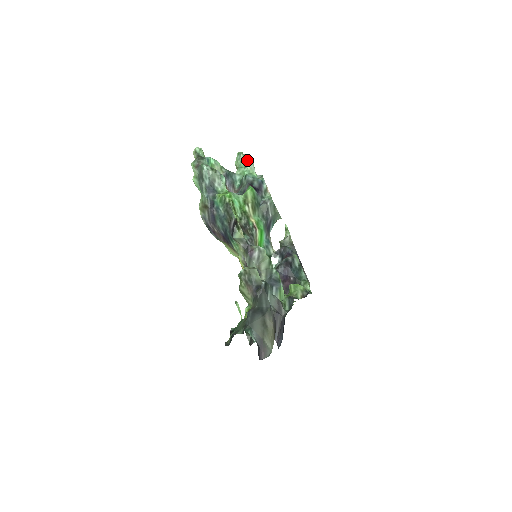
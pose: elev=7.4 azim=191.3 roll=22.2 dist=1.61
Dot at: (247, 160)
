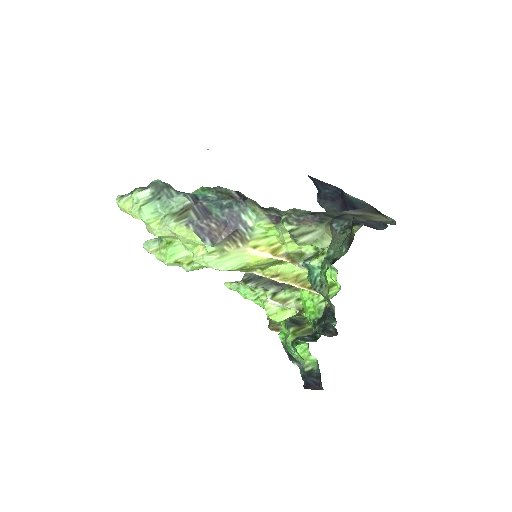
Dot at: occluded
